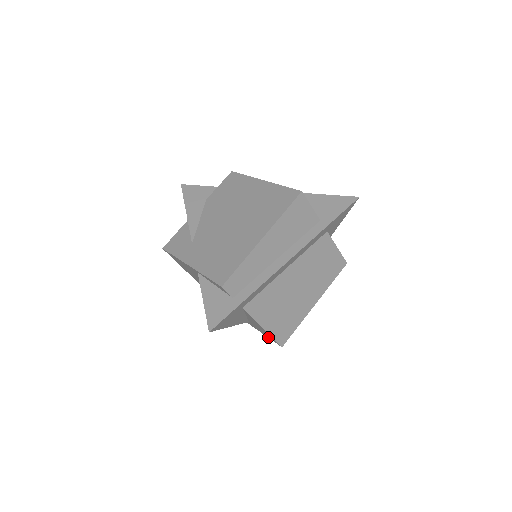
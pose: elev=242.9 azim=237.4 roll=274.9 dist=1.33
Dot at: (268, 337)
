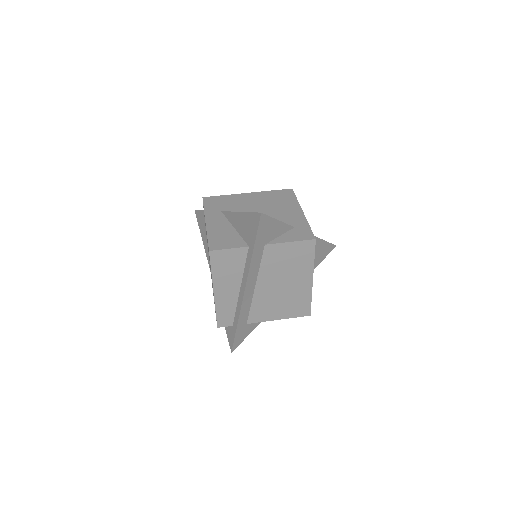
Dot at: occluded
